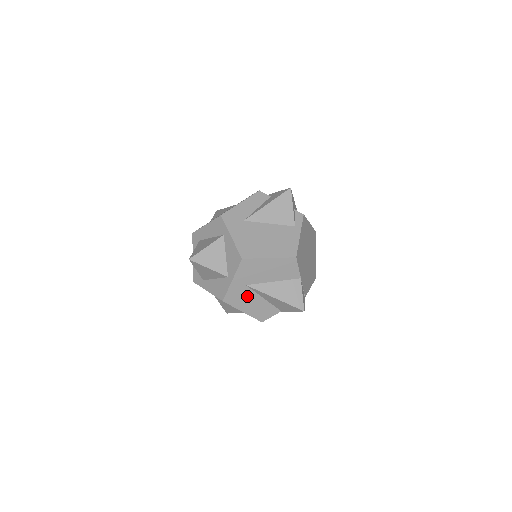
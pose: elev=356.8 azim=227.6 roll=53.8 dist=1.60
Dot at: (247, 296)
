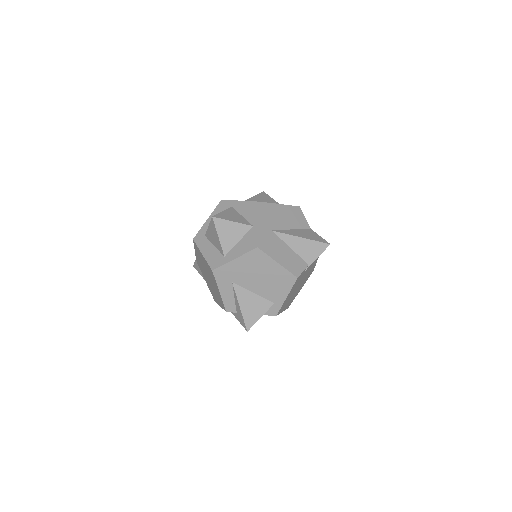
Dot at: (276, 244)
